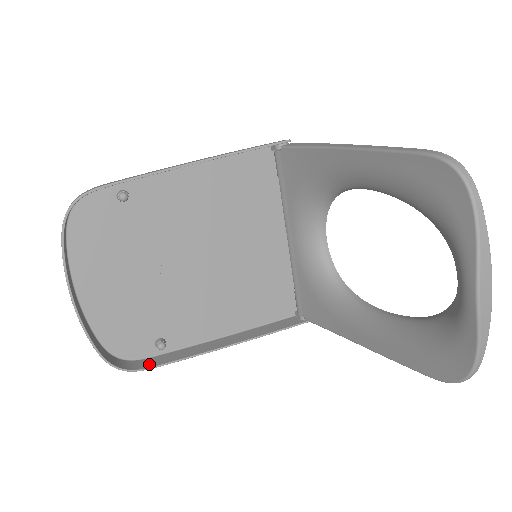
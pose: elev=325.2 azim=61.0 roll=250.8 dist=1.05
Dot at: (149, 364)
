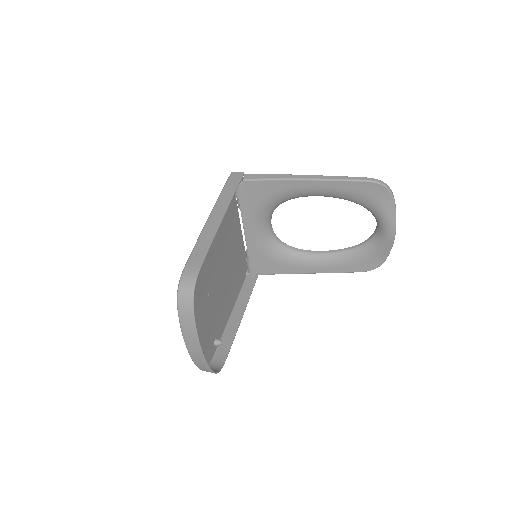
Dot at: (222, 358)
